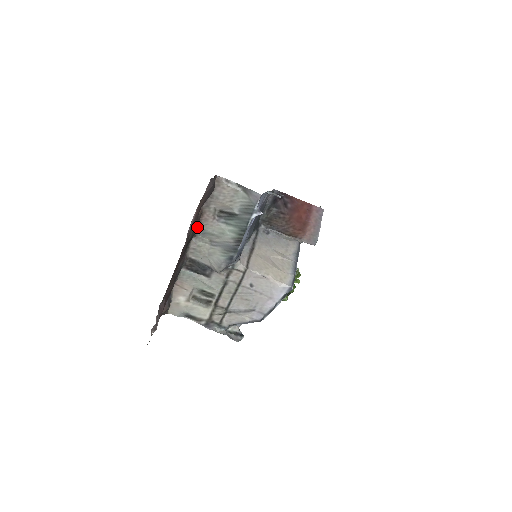
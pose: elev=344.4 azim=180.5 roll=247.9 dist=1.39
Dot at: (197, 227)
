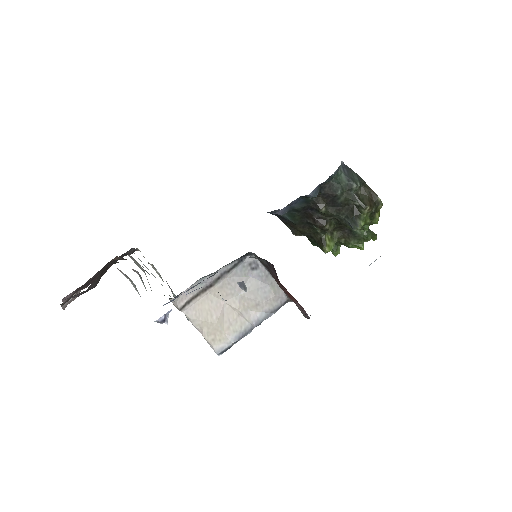
Dot at: (122, 258)
